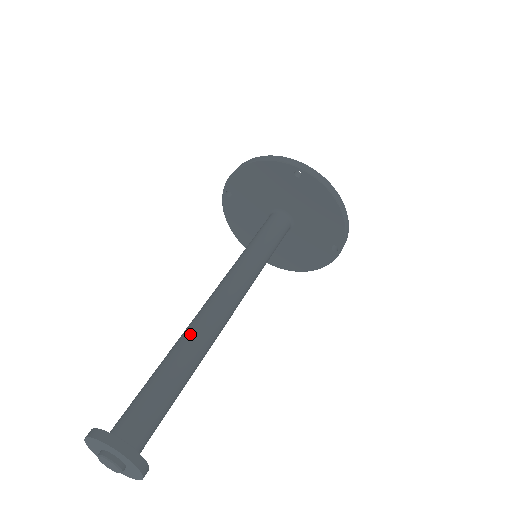
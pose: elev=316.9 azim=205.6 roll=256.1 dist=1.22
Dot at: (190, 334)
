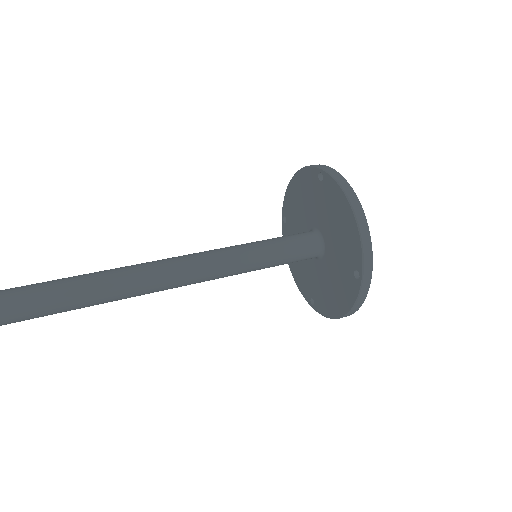
Dot at: occluded
